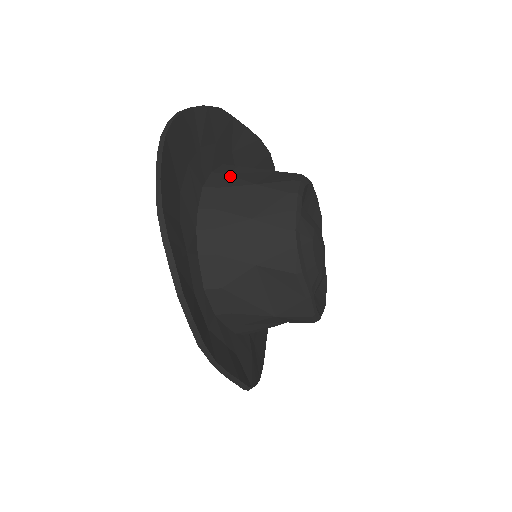
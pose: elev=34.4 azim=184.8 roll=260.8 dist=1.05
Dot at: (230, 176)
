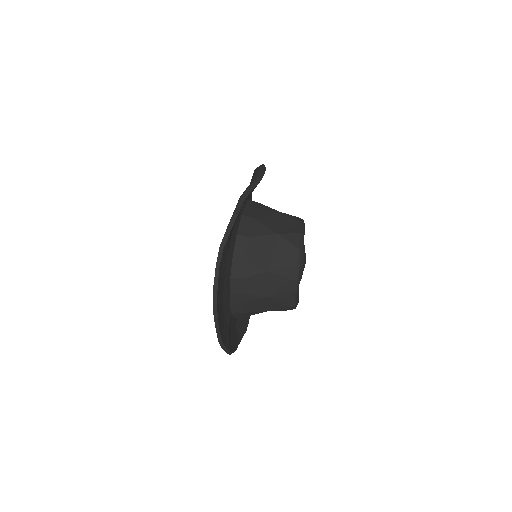
Dot at: (248, 262)
